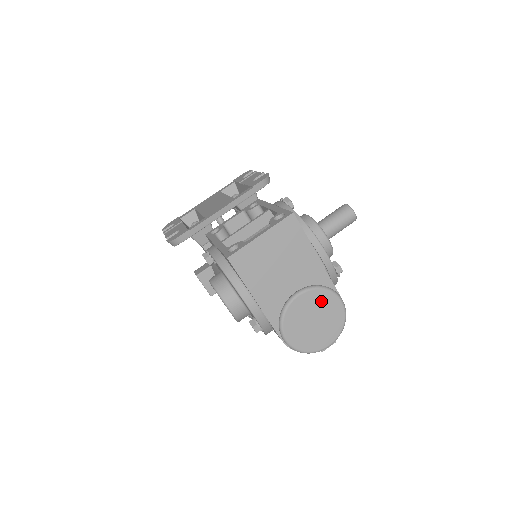
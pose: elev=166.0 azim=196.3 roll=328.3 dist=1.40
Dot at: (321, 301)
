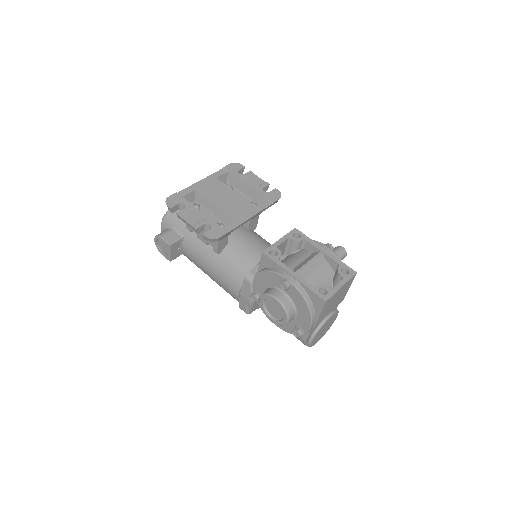
Dot at: (333, 318)
